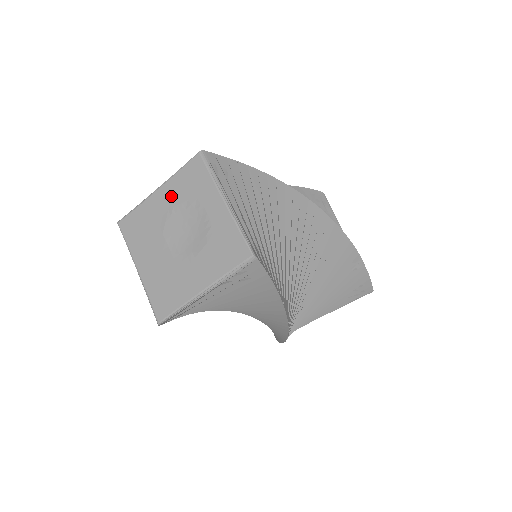
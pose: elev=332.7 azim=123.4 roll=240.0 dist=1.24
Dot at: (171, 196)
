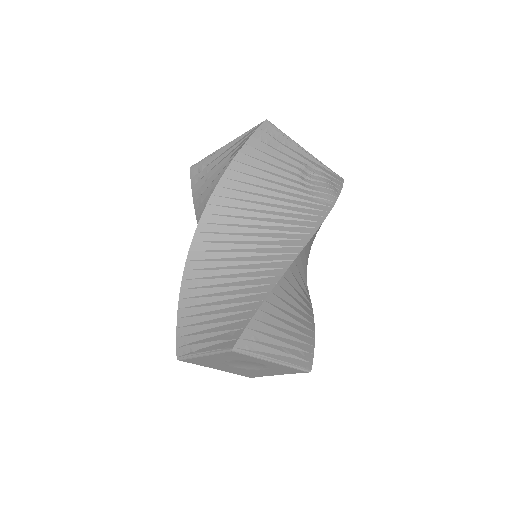
Dot at: (220, 359)
